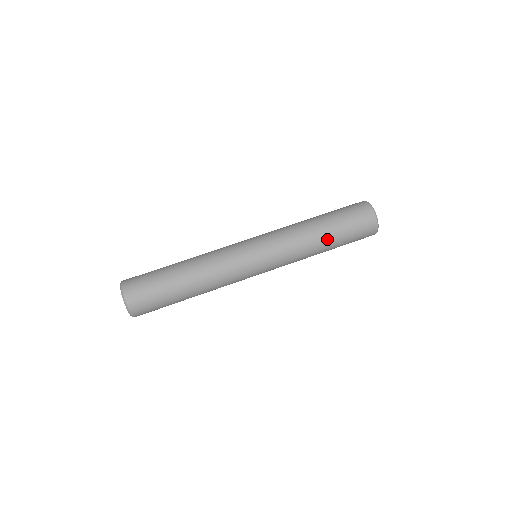
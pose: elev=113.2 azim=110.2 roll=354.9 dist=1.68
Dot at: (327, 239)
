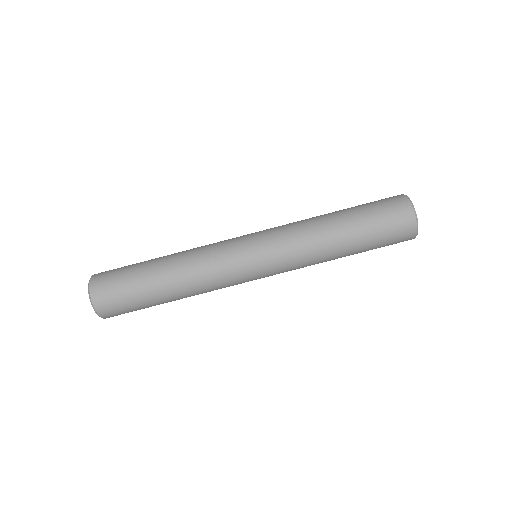
Dot at: occluded
